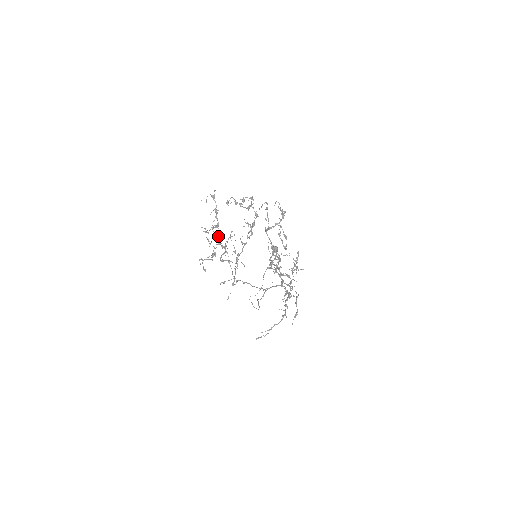
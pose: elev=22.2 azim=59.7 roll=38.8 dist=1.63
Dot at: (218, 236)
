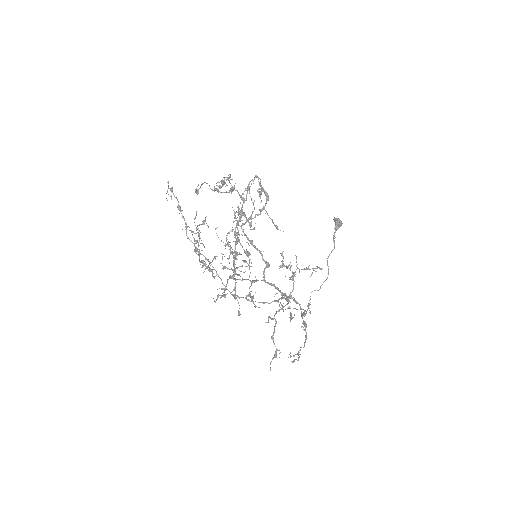
Dot at: (191, 241)
